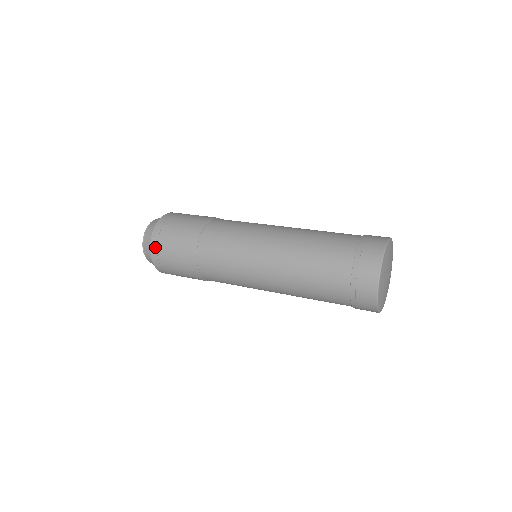
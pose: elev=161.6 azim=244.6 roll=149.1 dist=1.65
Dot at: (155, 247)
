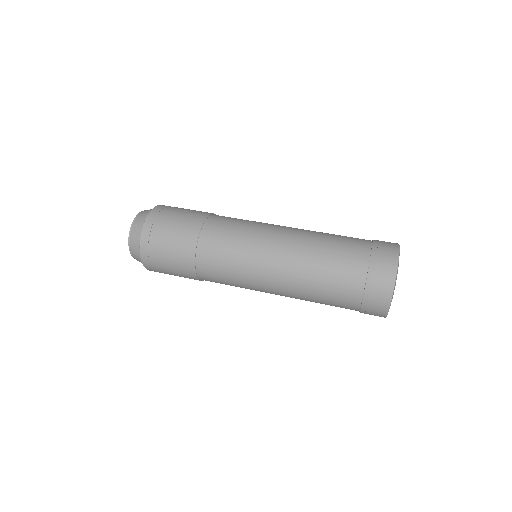
Dot at: (146, 254)
